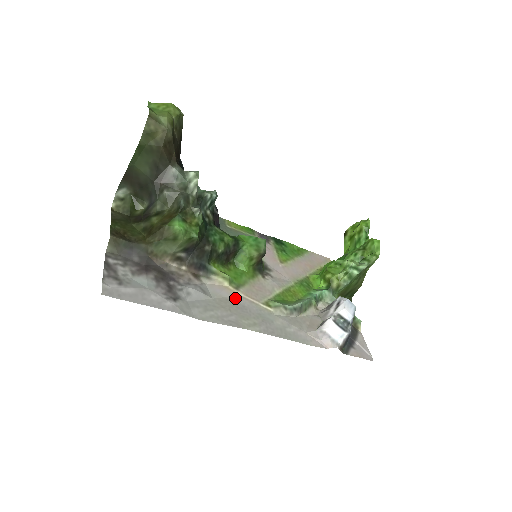
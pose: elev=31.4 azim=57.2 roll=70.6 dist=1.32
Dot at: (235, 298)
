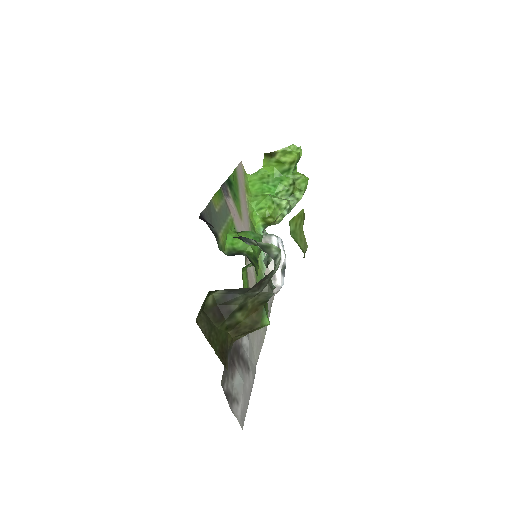
Dot at: occluded
